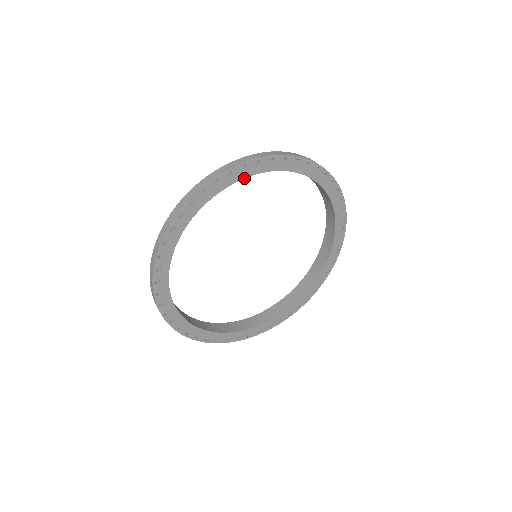
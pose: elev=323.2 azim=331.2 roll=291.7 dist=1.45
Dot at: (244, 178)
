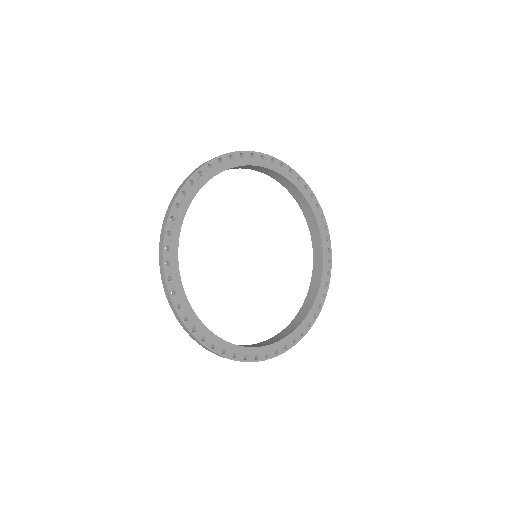
Dot at: (198, 191)
